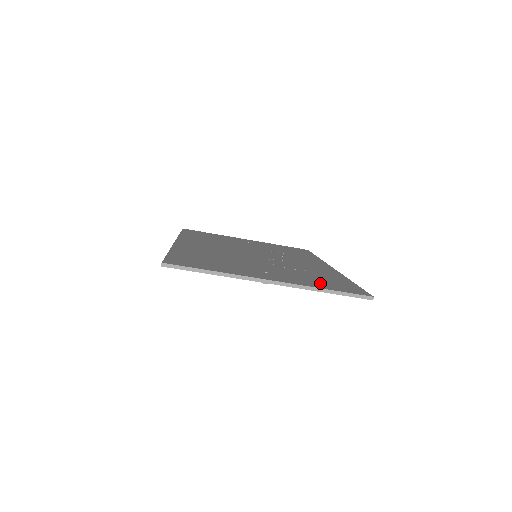
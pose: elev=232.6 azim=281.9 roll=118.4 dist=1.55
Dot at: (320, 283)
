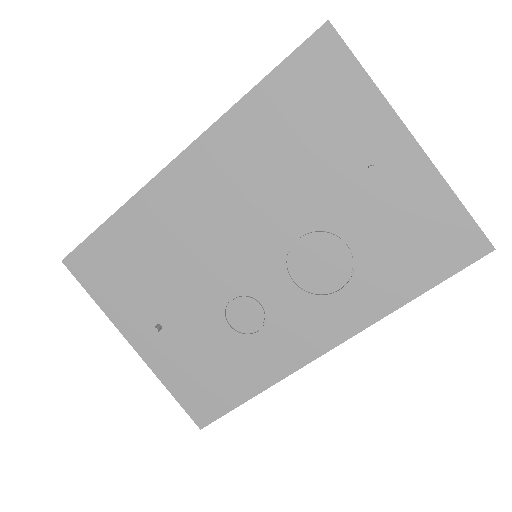
Dot at: (427, 216)
